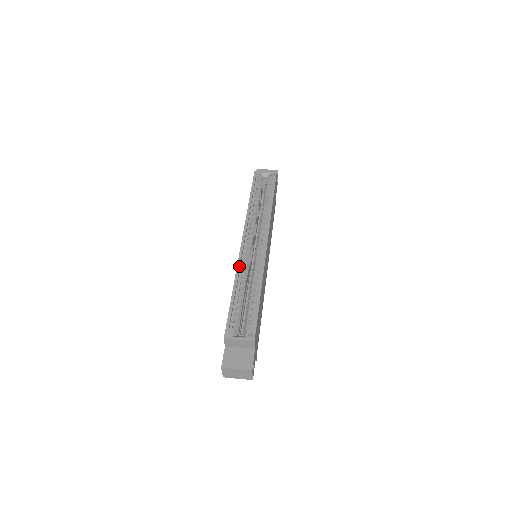
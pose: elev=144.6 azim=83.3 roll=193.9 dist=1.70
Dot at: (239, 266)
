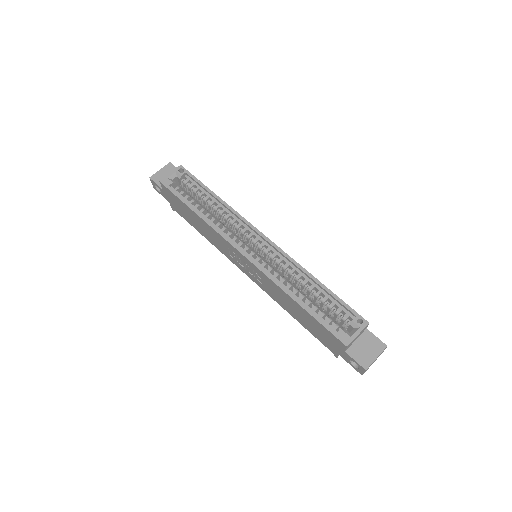
Dot at: (272, 278)
